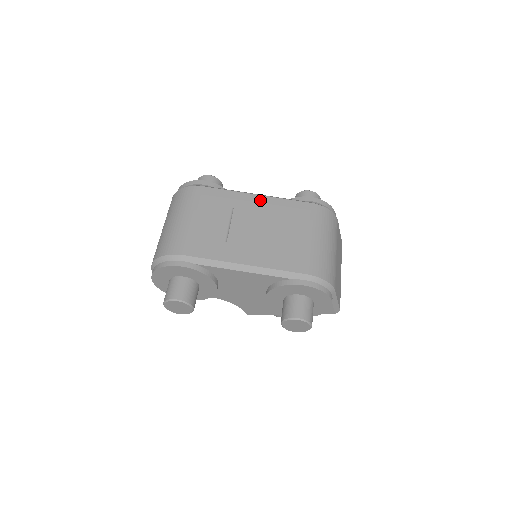
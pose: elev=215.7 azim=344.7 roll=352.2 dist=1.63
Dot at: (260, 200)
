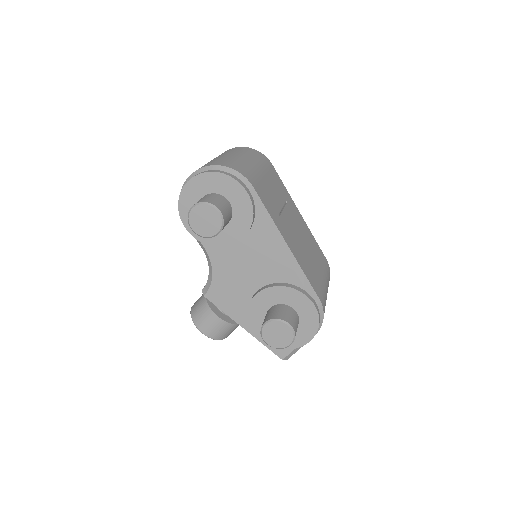
Dot at: (302, 219)
